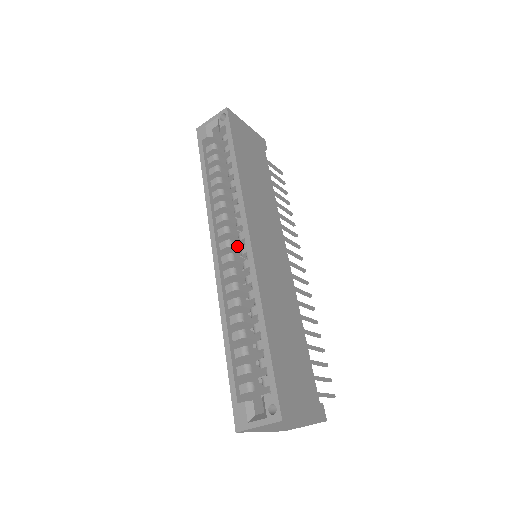
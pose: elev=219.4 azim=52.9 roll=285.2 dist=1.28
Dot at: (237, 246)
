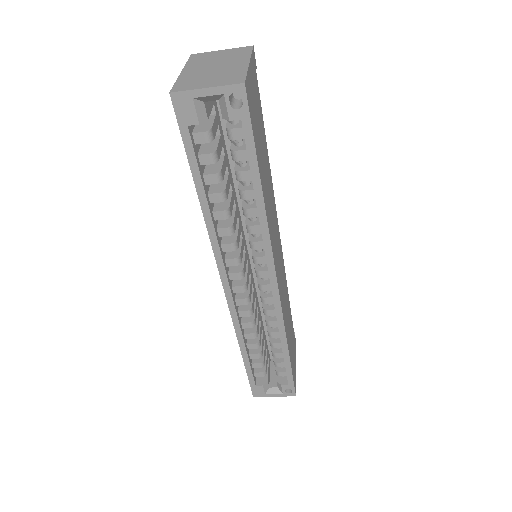
Dot at: (245, 266)
